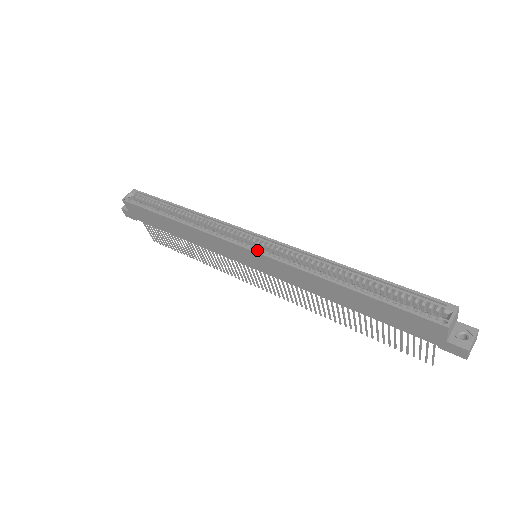
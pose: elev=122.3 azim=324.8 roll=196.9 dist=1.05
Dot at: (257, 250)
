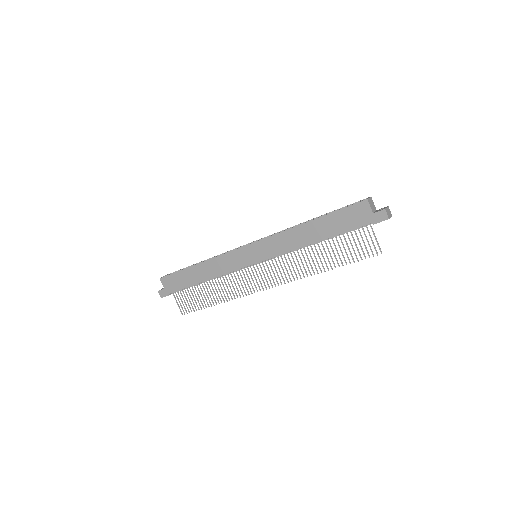
Dot at: (255, 243)
